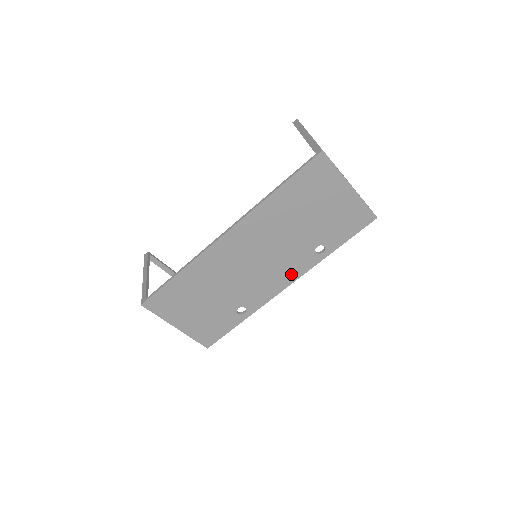
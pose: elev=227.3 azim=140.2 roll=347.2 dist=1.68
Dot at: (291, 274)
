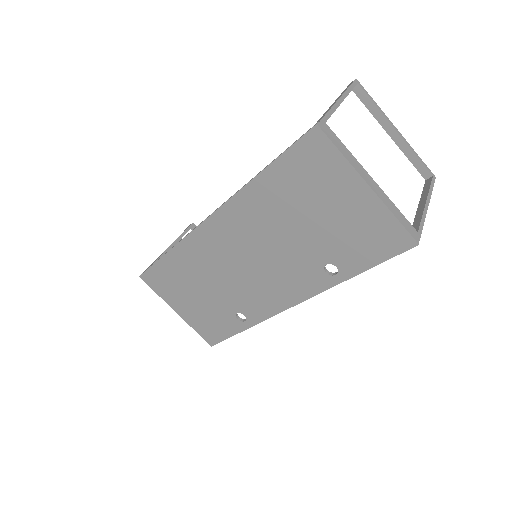
Dot at: (295, 291)
